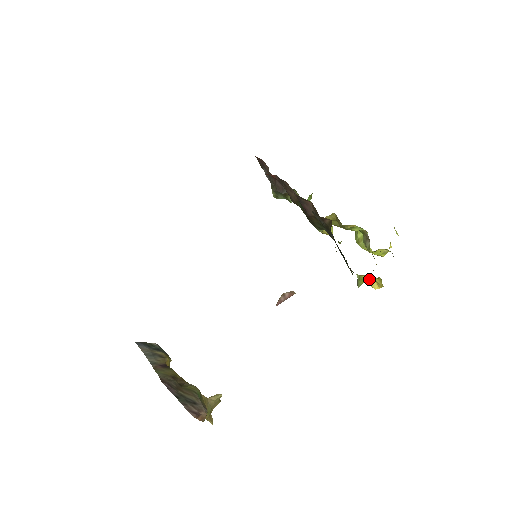
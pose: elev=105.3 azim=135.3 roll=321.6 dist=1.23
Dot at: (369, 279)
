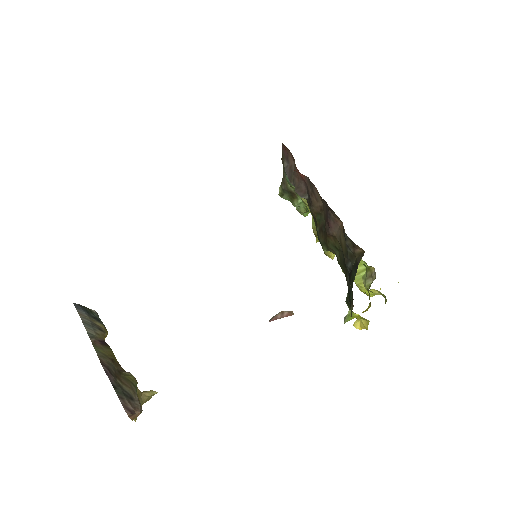
Dot at: occluded
